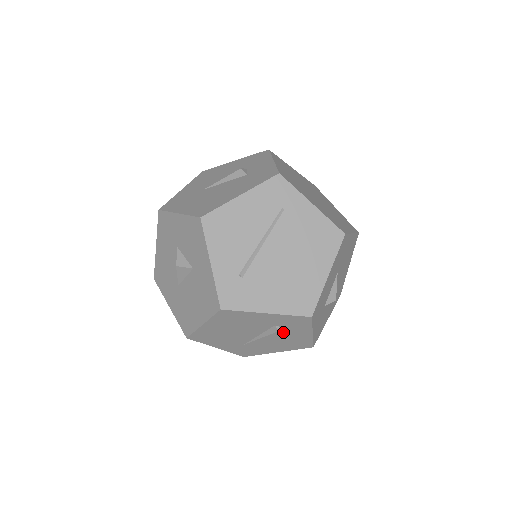
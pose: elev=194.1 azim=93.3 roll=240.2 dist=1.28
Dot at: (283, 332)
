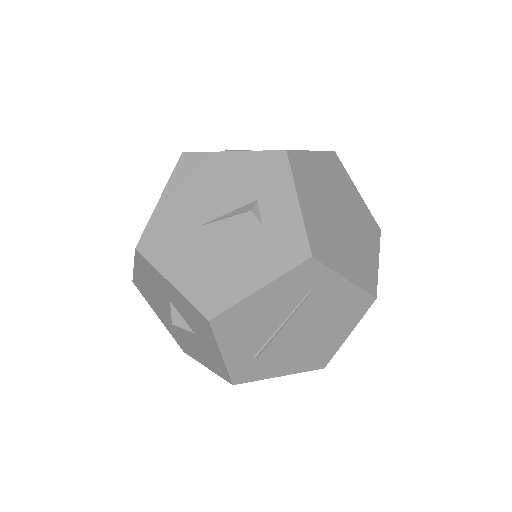
Dot at: occluded
